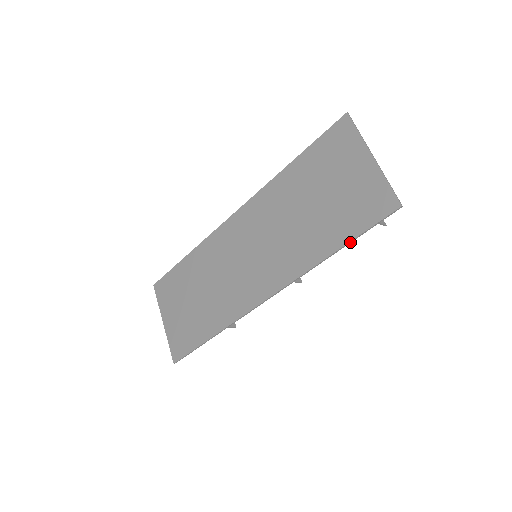
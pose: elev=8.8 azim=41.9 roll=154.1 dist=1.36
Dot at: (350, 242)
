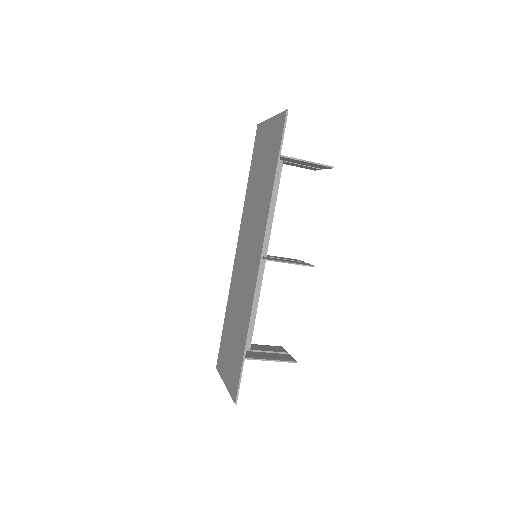
Dot at: (278, 162)
